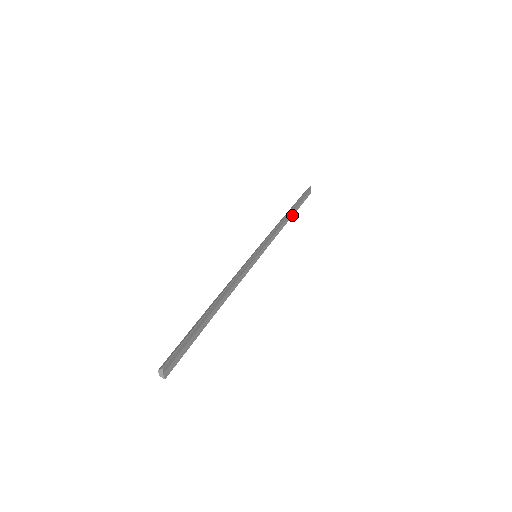
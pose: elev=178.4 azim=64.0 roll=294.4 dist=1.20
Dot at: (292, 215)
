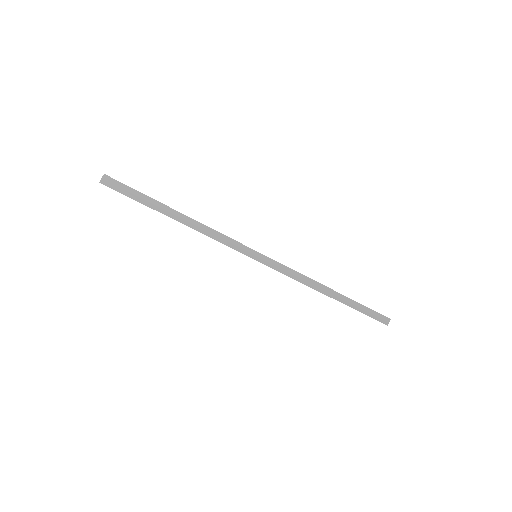
Dot at: (336, 299)
